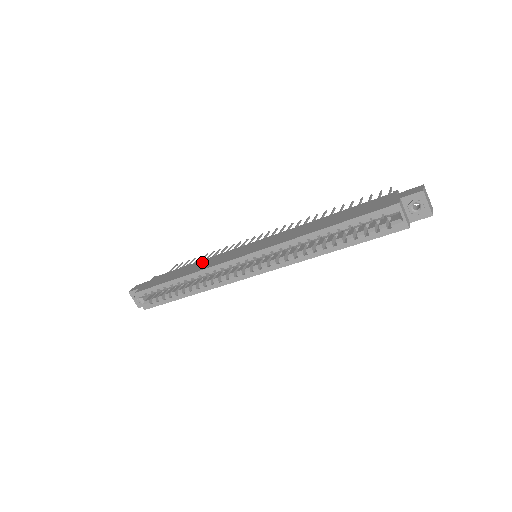
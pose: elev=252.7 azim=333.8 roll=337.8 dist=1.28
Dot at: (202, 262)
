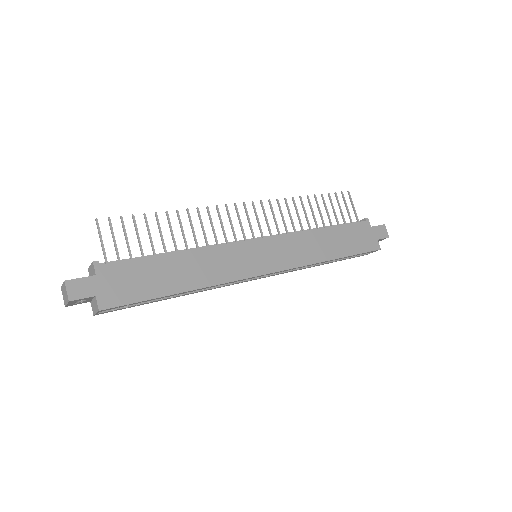
Dot at: (195, 259)
